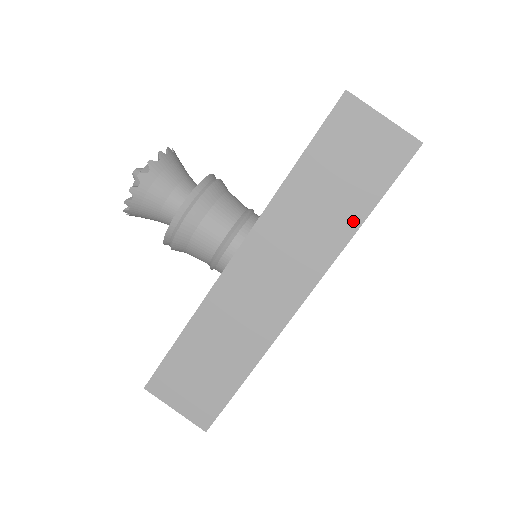
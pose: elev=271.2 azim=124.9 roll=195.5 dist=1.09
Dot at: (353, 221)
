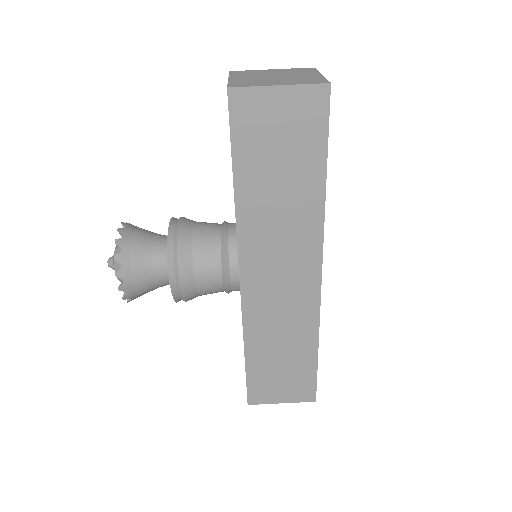
Dot at: (316, 190)
